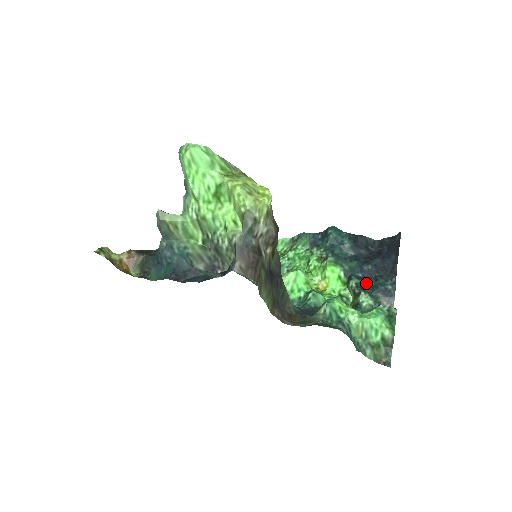
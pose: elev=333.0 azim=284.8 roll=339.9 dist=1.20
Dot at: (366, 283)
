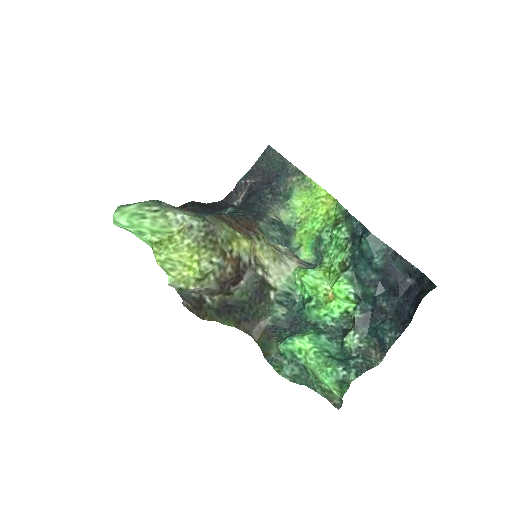
Dot at: (369, 320)
